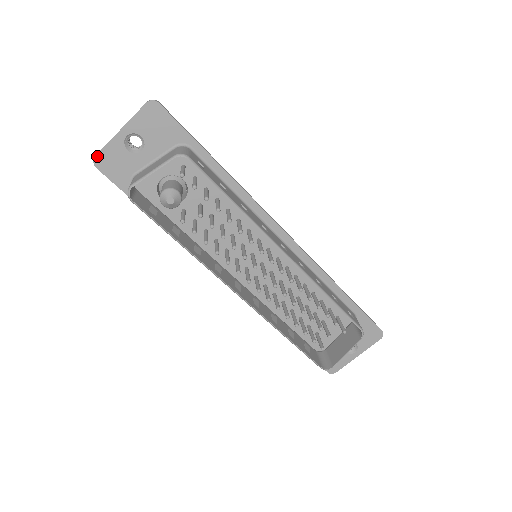
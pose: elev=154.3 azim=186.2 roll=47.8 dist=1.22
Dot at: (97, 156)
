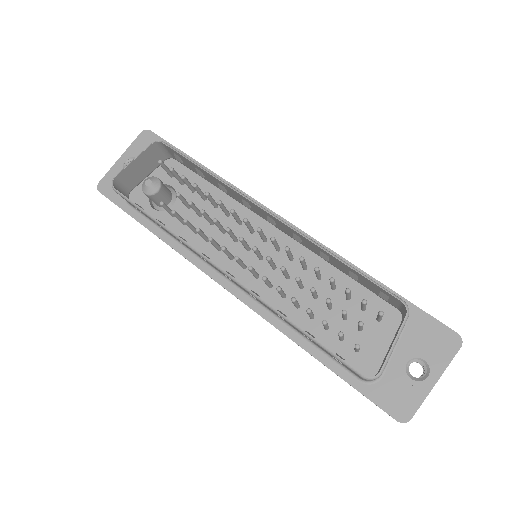
Dot at: (100, 182)
